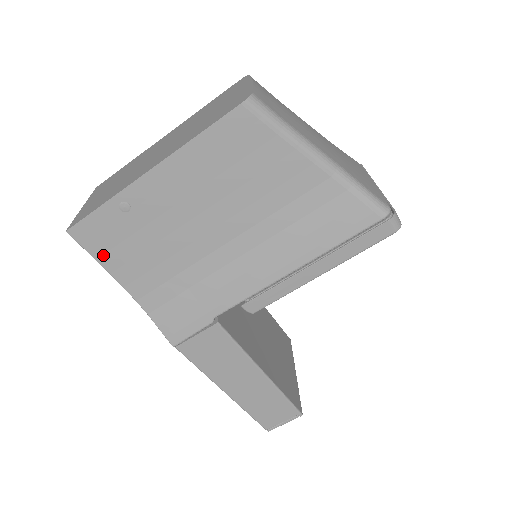
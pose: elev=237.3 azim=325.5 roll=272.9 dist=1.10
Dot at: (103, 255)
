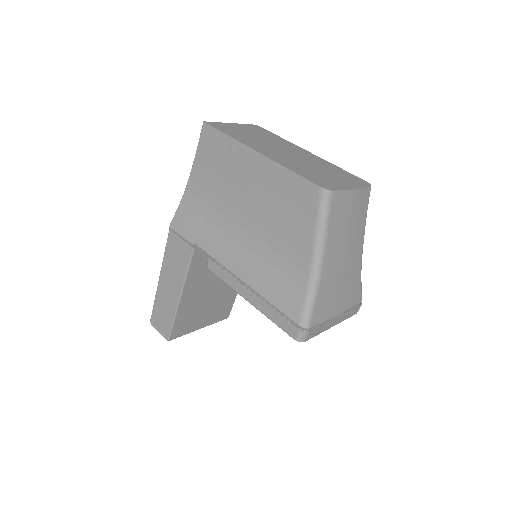
Dot at: (201, 152)
